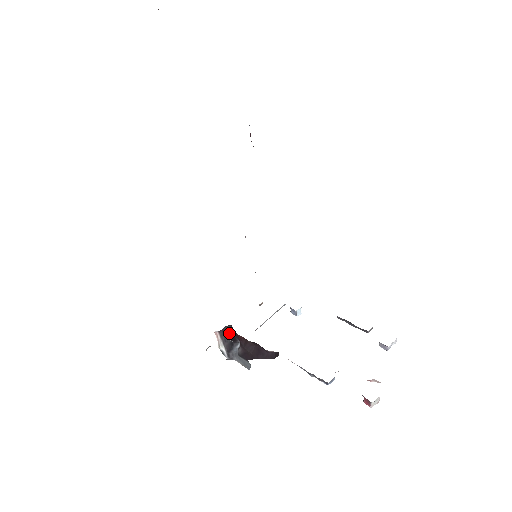
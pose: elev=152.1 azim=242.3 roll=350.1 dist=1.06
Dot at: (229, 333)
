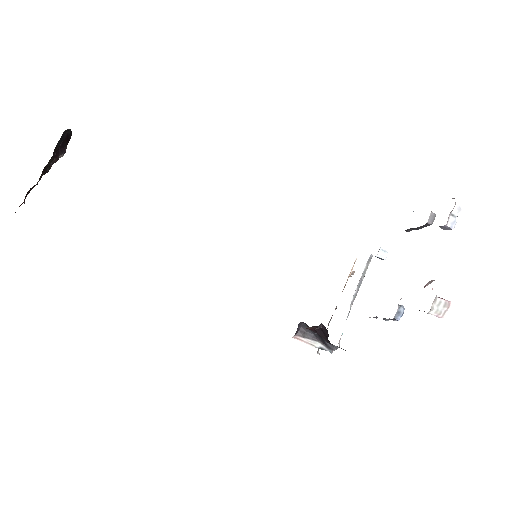
Dot at: occluded
